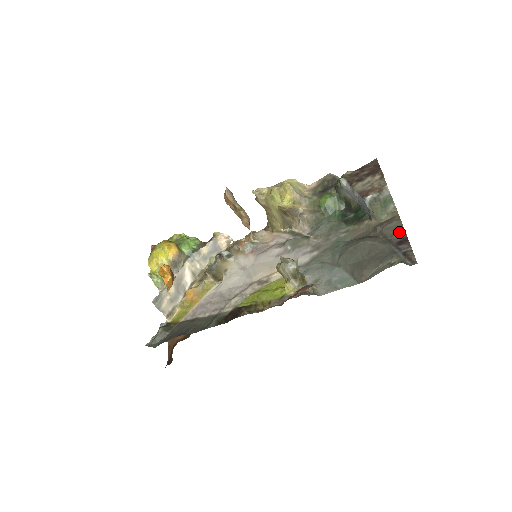
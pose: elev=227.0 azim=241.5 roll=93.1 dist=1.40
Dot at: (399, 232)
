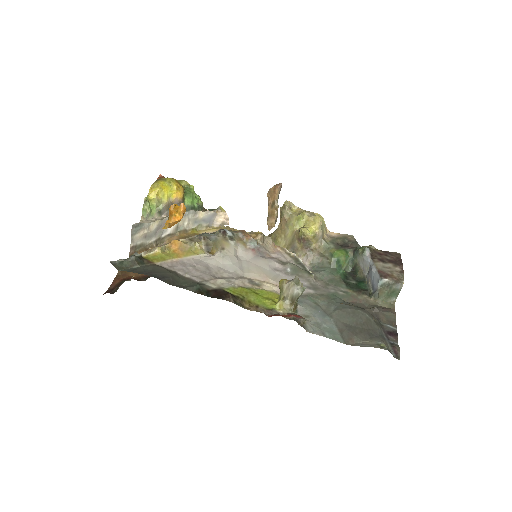
Dot at: (392, 324)
